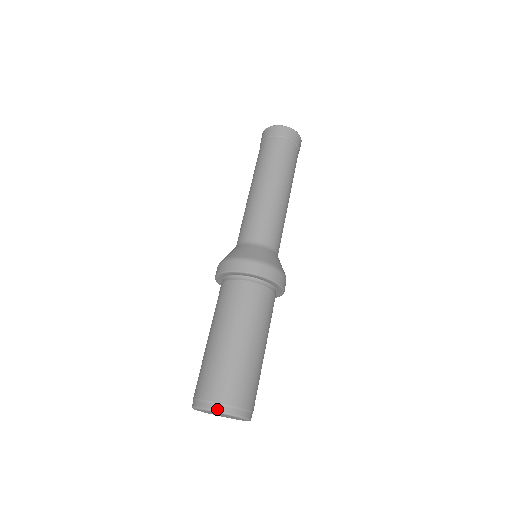
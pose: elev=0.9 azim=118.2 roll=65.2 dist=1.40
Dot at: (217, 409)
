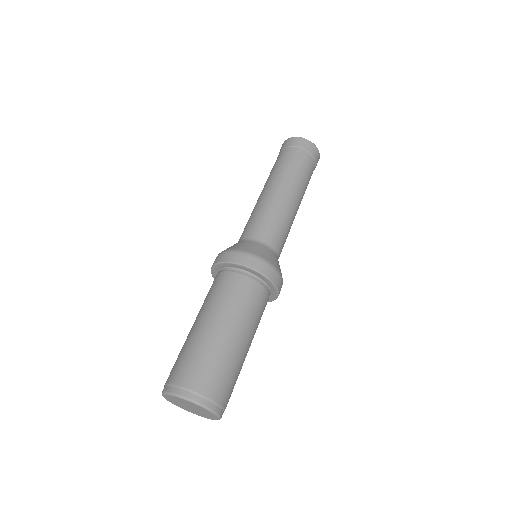
Dot at: (180, 394)
